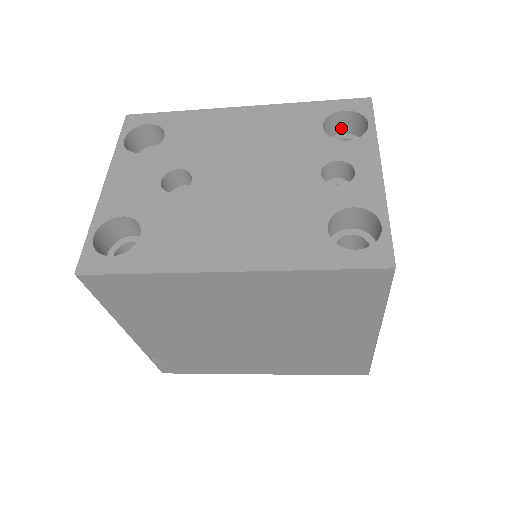
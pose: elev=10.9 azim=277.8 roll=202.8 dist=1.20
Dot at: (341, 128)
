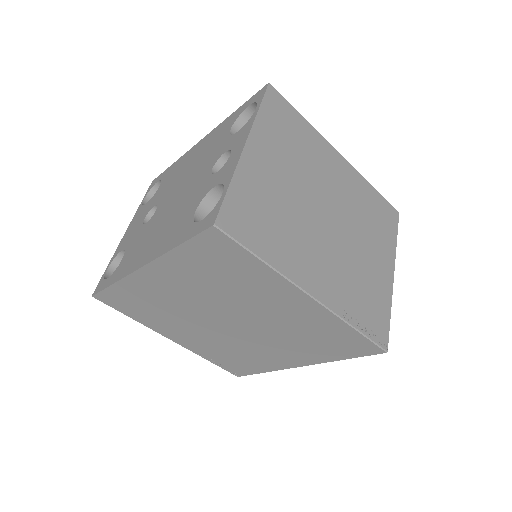
Dot at: occluded
